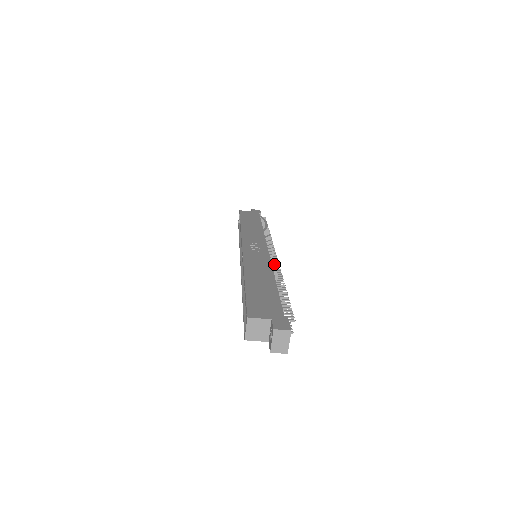
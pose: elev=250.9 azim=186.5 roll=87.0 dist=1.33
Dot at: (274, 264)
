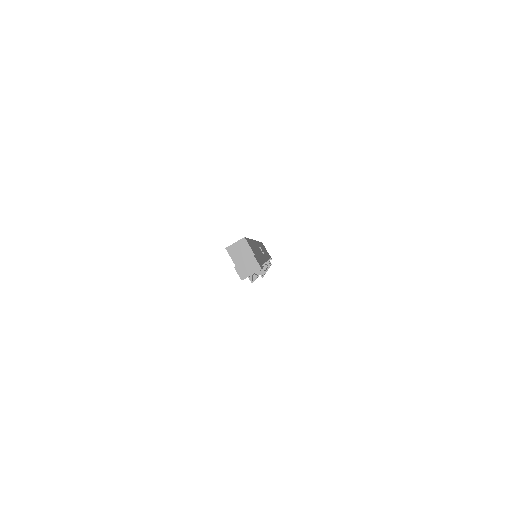
Dot at: occluded
